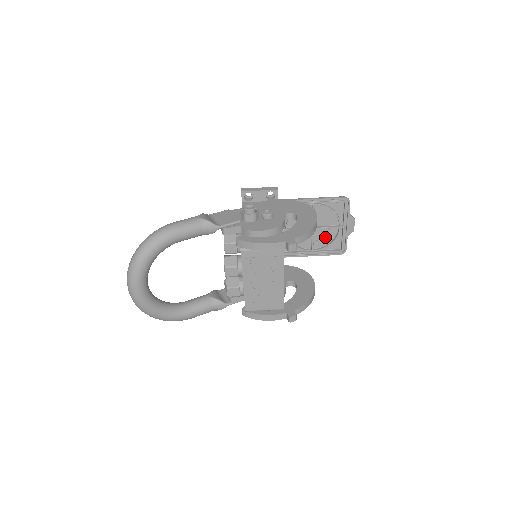
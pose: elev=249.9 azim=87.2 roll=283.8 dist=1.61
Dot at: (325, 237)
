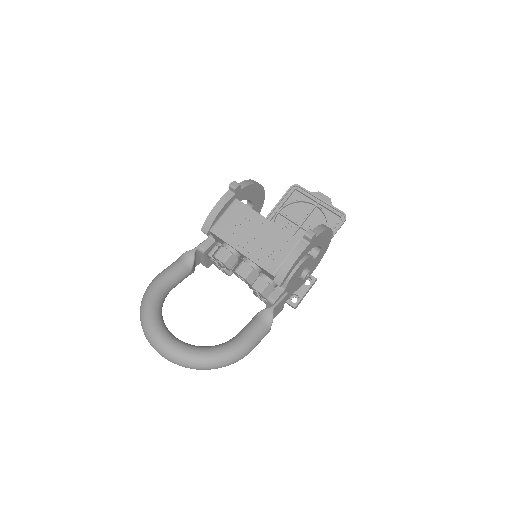
Dot at: (318, 223)
